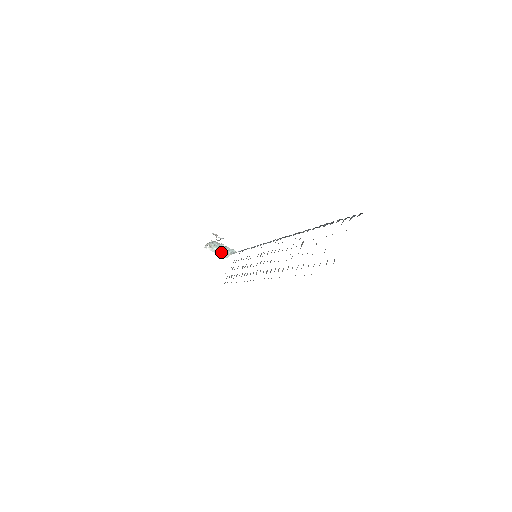
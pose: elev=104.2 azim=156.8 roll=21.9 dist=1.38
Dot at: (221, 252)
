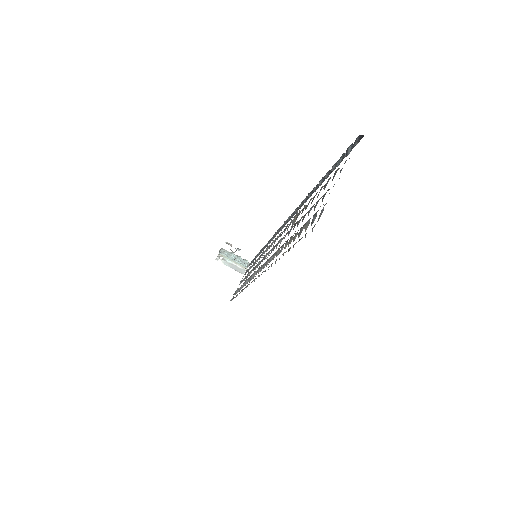
Dot at: (236, 266)
